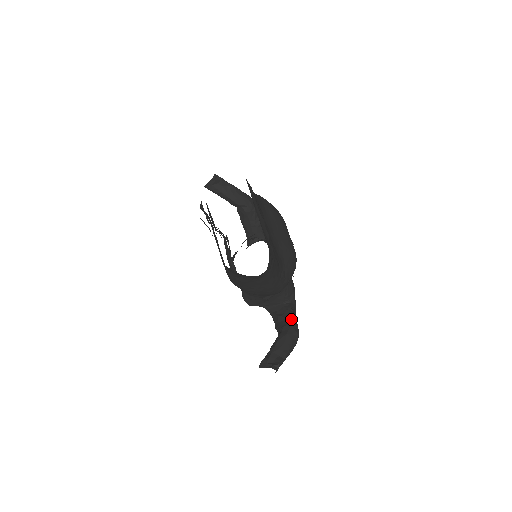
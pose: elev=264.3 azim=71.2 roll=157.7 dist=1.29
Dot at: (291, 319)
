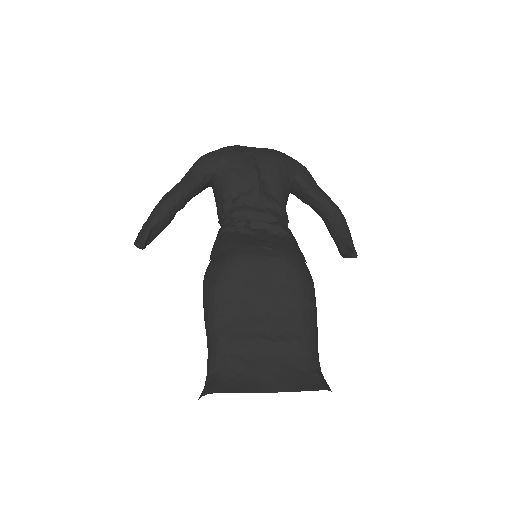
Dot at: (317, 203)
